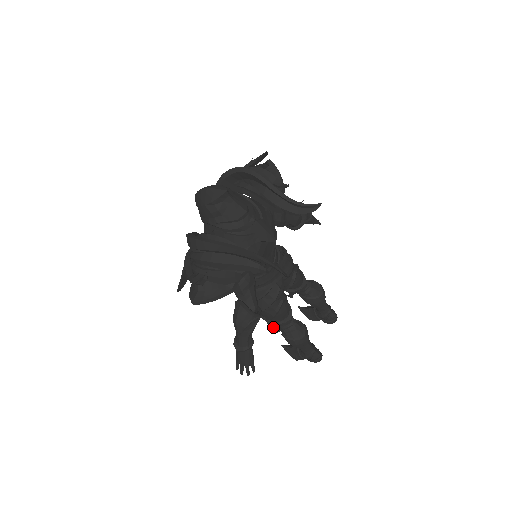
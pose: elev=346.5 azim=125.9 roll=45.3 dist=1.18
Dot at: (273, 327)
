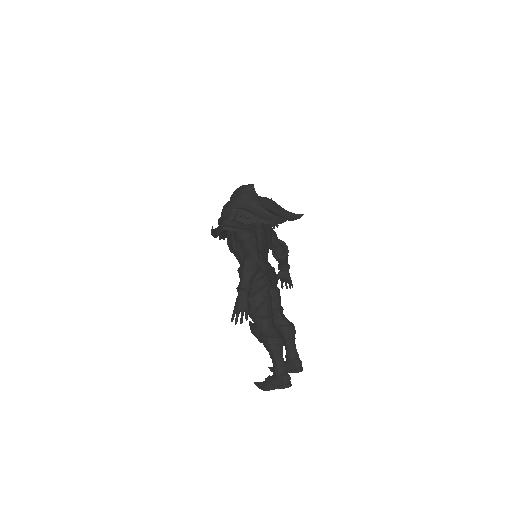
Dot at: (257, 326)
